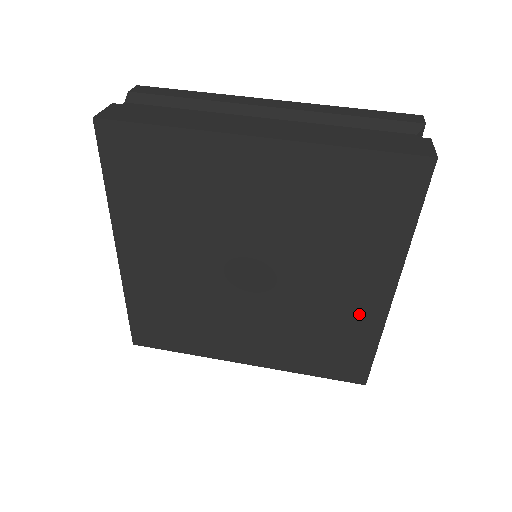
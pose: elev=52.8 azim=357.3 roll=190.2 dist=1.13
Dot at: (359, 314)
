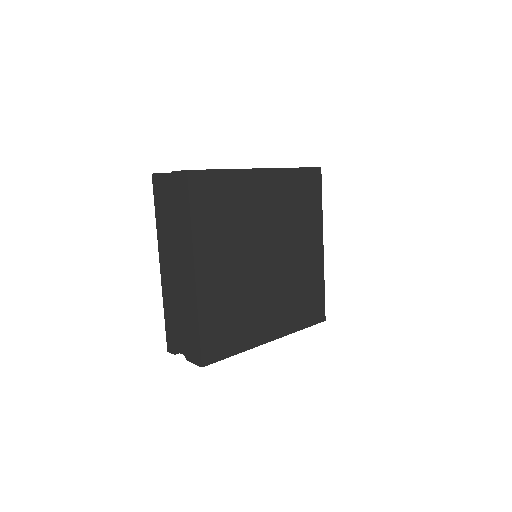
Dot at: (314, 266)
